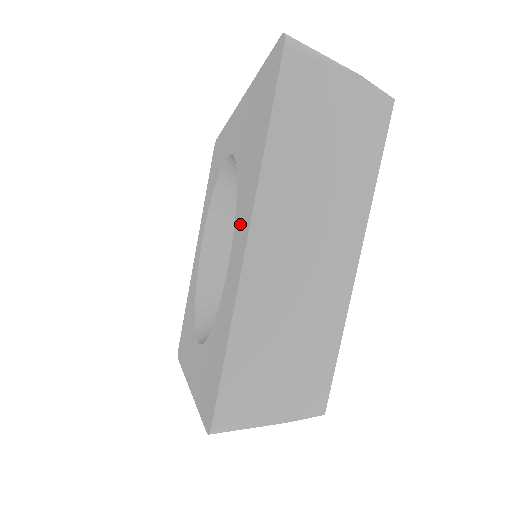
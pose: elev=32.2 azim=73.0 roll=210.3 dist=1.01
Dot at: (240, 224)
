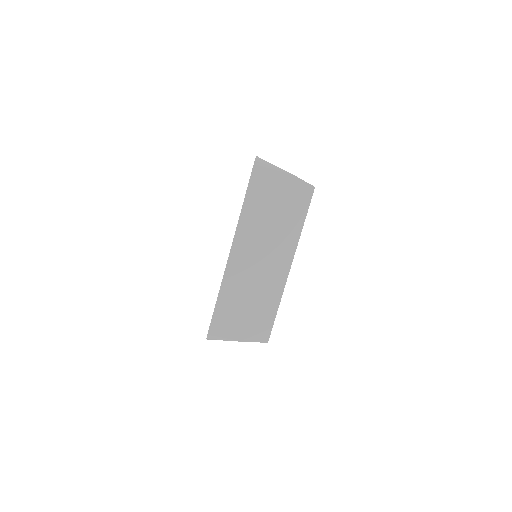
Dot at: occluded
